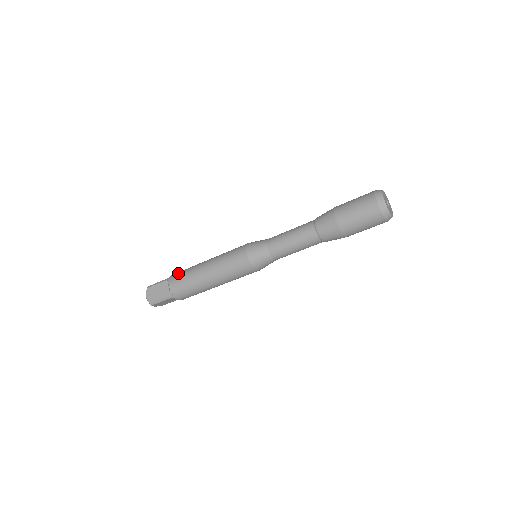
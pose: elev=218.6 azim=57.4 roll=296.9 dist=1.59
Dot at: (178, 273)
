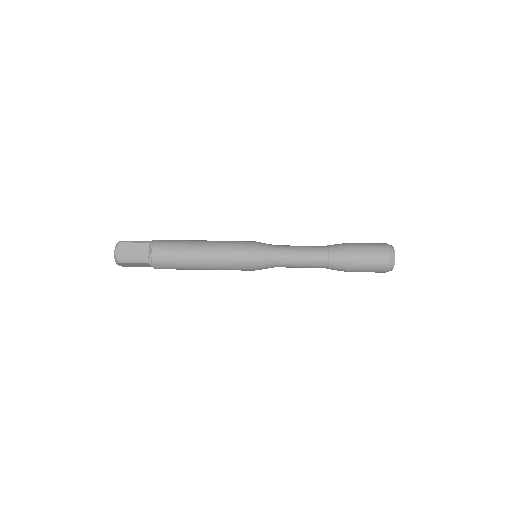
Dot at: (165, 241)
